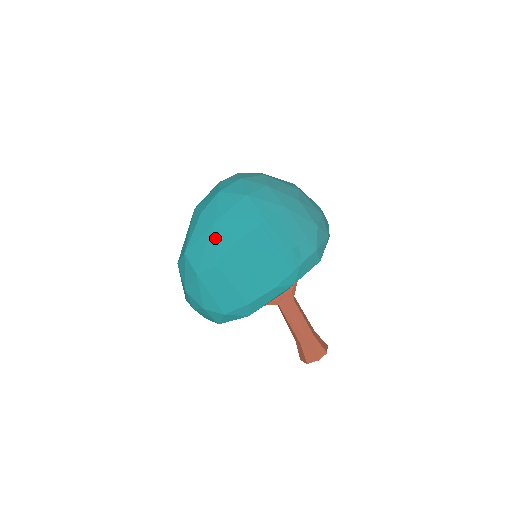
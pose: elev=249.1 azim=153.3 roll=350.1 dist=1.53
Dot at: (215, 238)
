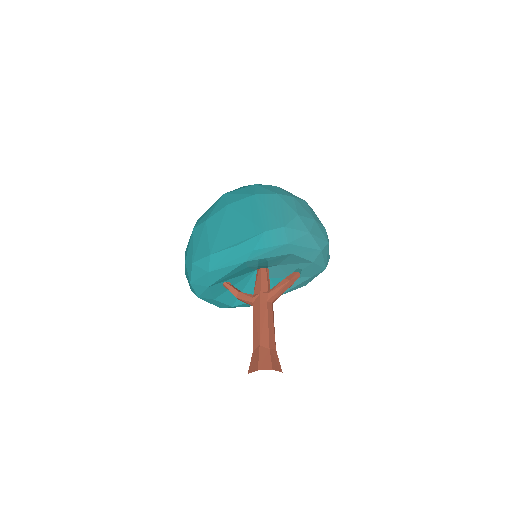
Dot at: (217, 204)
